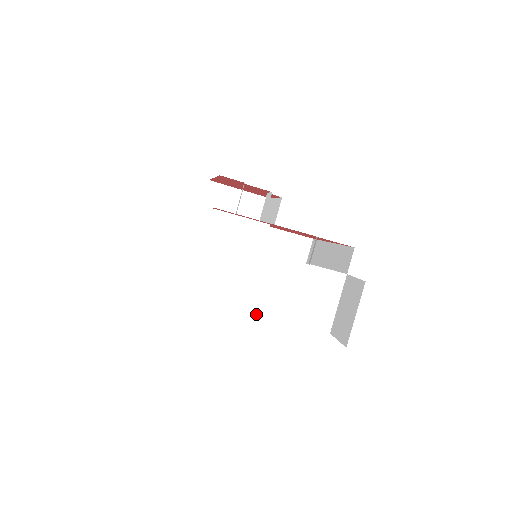
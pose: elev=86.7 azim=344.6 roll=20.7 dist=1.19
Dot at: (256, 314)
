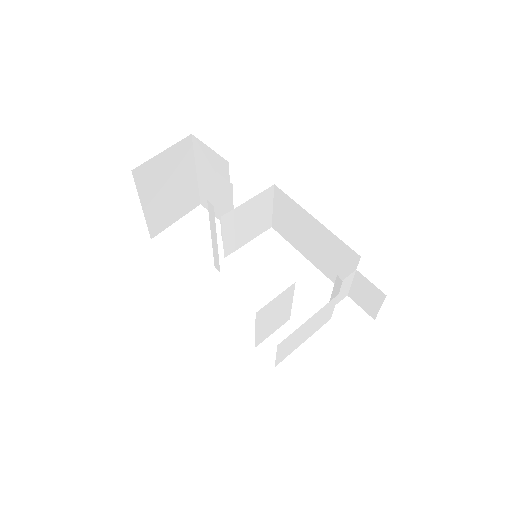
Dot at: (311, 335)
